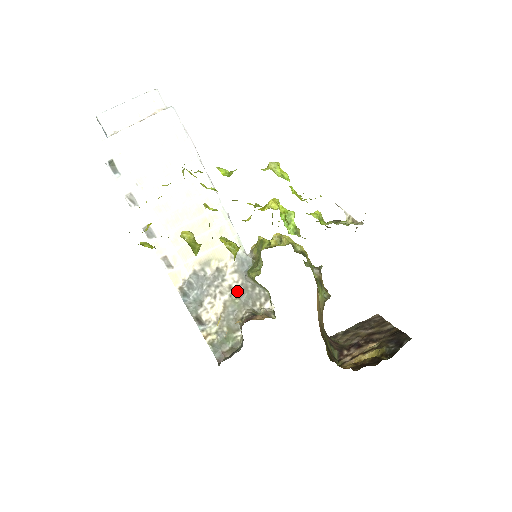
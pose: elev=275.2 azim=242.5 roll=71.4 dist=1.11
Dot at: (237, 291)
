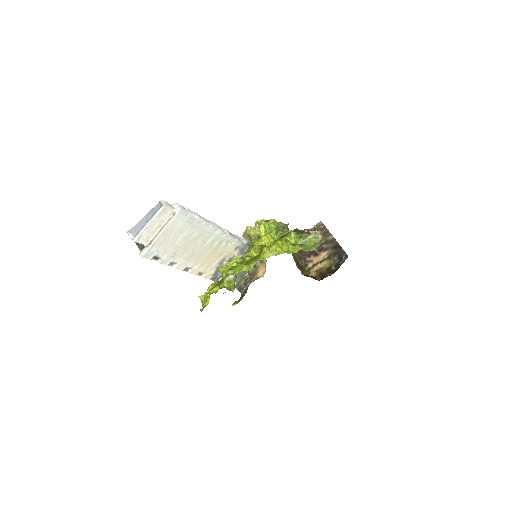
Dot at: occluded
